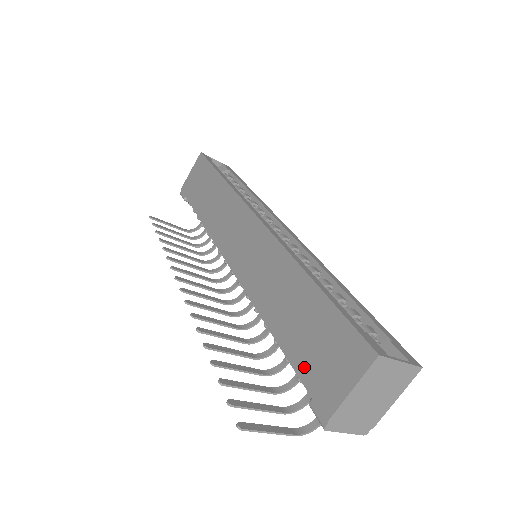
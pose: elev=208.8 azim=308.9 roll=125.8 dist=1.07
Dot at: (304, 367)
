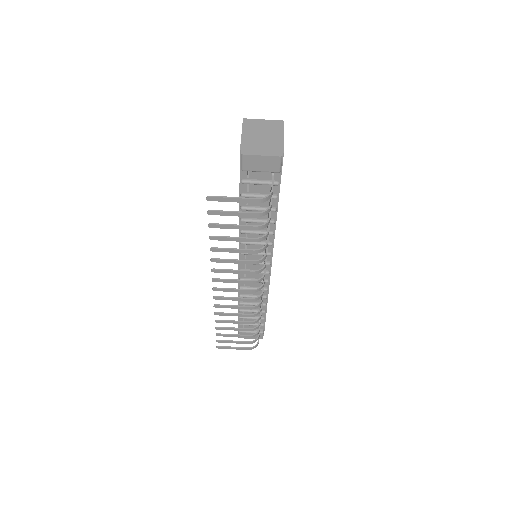
Dot at: occluded
